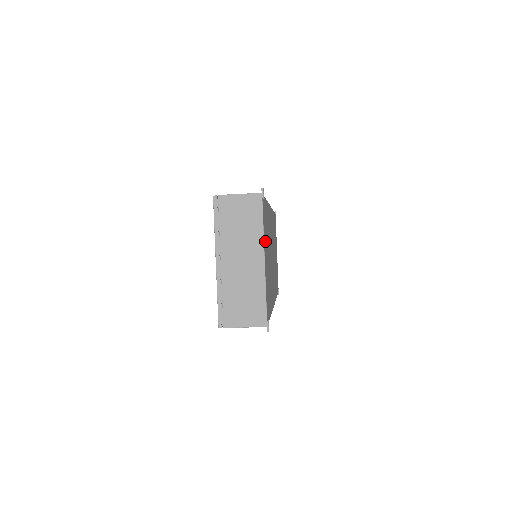
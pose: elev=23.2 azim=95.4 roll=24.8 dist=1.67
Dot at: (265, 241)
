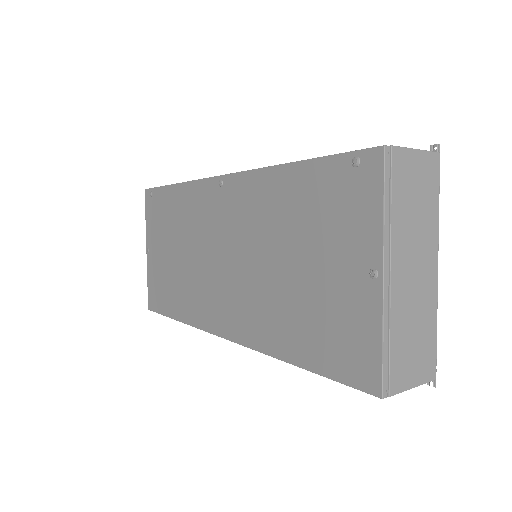
Dot at: occluded
